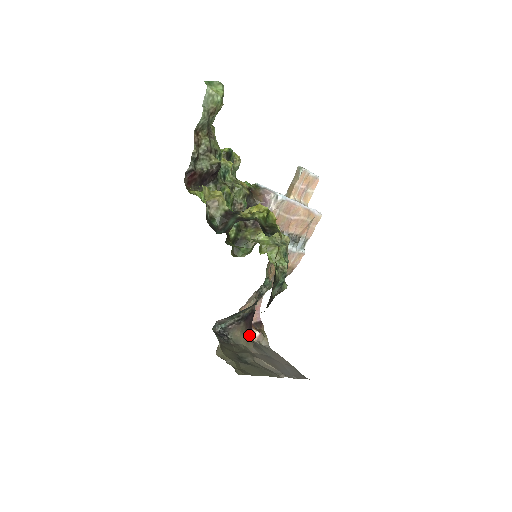
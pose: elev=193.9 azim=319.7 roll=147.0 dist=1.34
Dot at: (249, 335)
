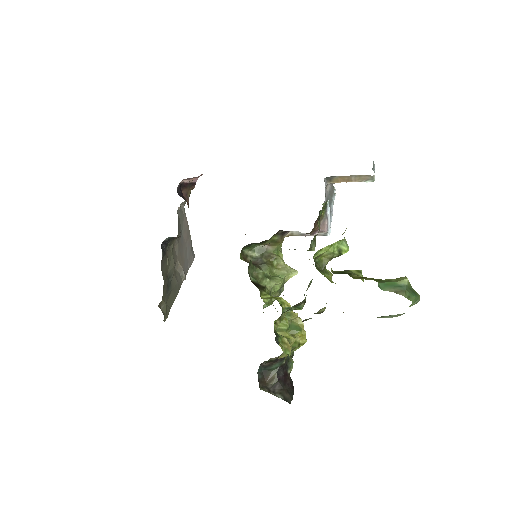
Dot at: occluded
